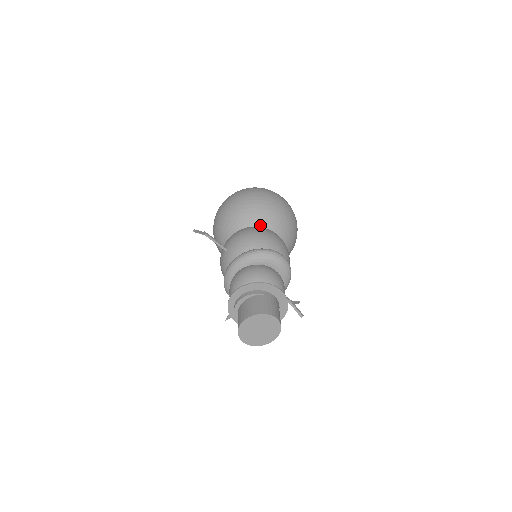
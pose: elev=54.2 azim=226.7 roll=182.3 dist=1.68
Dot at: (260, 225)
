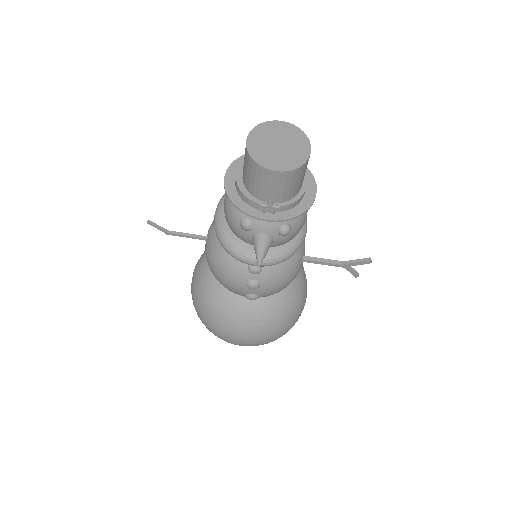
Dot at: occluded
